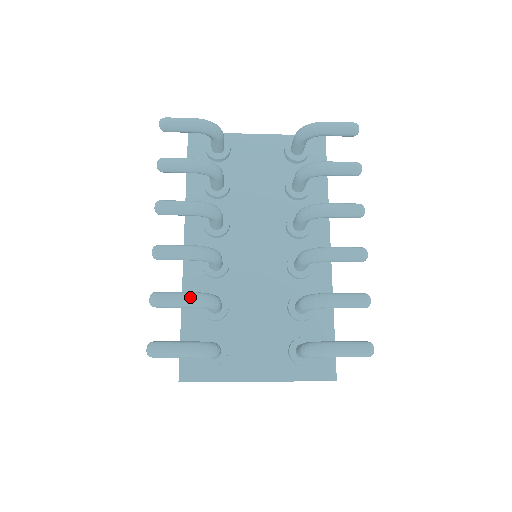
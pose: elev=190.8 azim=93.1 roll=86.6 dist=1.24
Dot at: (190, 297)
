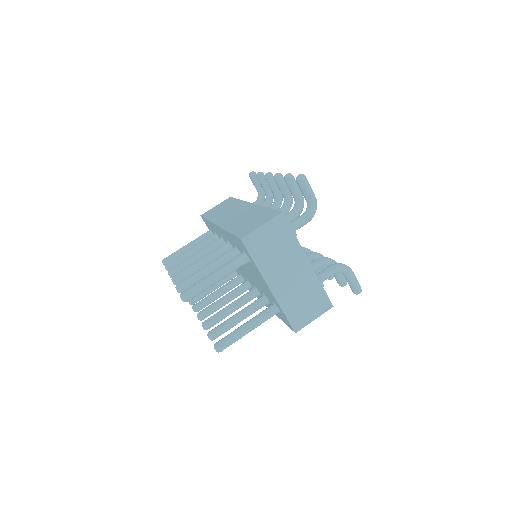
Dot at: (302, 194)
